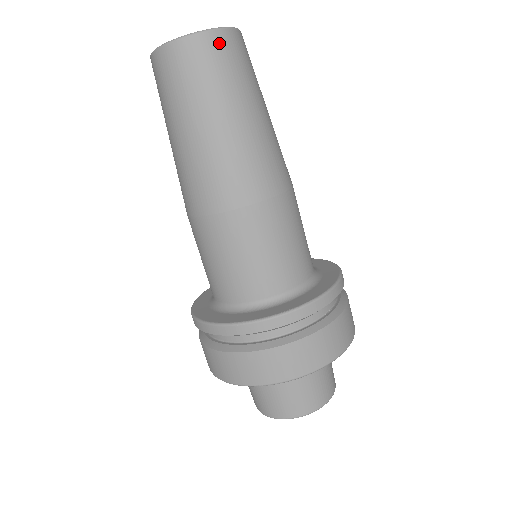
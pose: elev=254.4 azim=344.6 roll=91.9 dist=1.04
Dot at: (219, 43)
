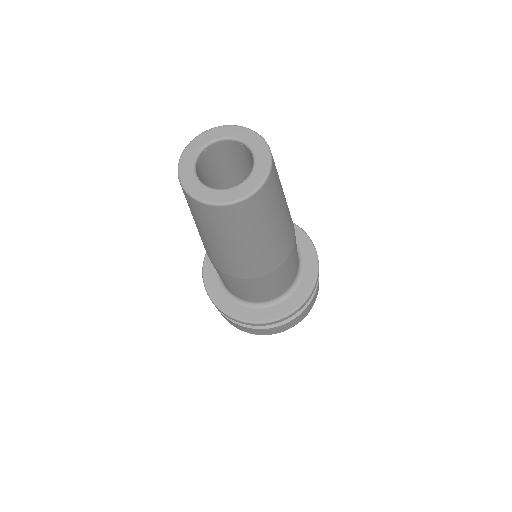
Dot at: (209, 211)
